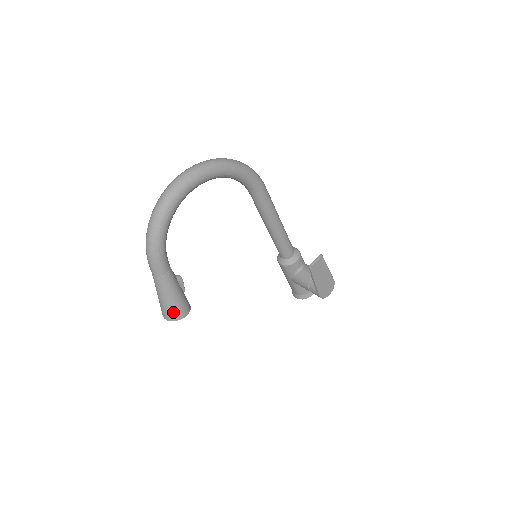
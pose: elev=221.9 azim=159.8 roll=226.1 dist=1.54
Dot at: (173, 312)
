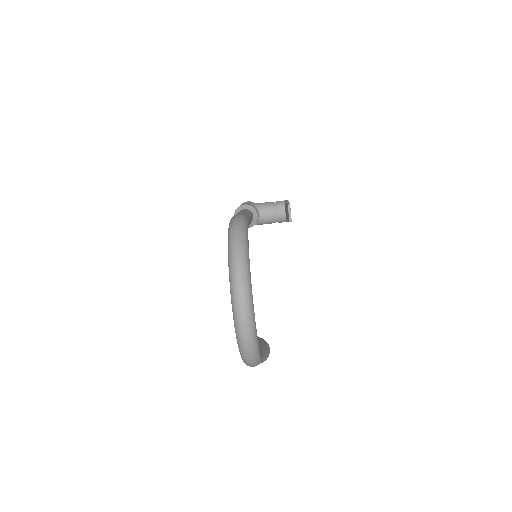
Dot at: occluded
